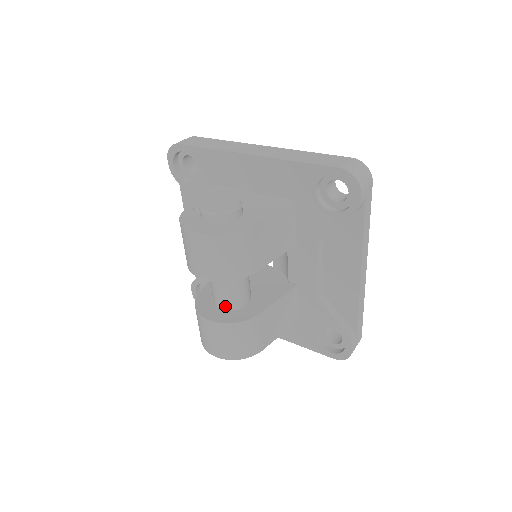
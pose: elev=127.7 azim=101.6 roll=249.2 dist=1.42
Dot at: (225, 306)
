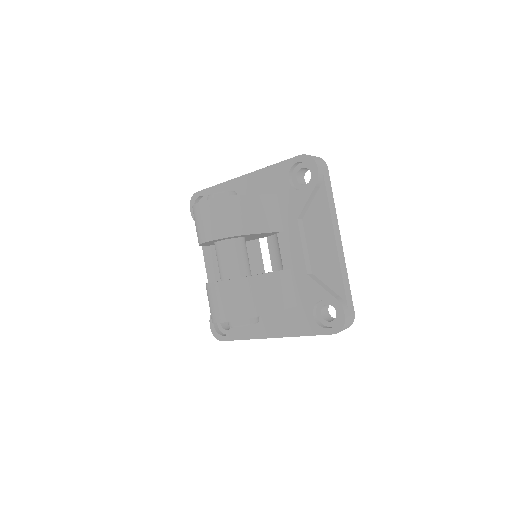
Dot at: (229, 275)
